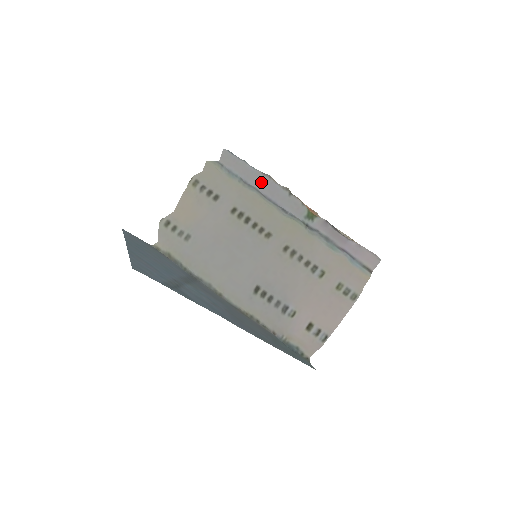
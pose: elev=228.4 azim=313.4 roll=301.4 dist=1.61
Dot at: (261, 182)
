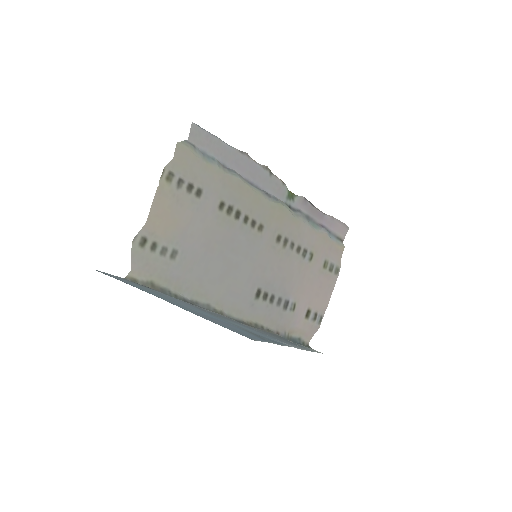
Dot at: (240, 163)
